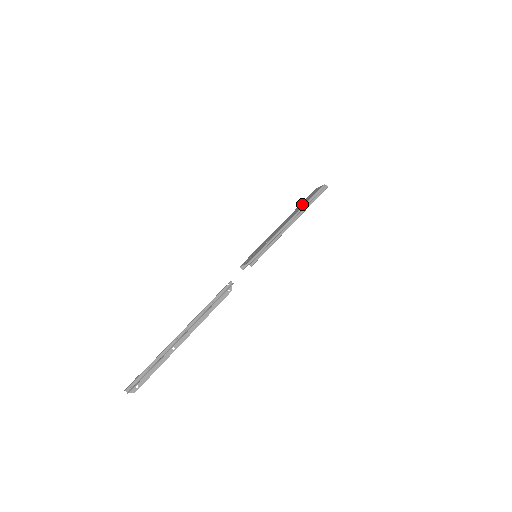
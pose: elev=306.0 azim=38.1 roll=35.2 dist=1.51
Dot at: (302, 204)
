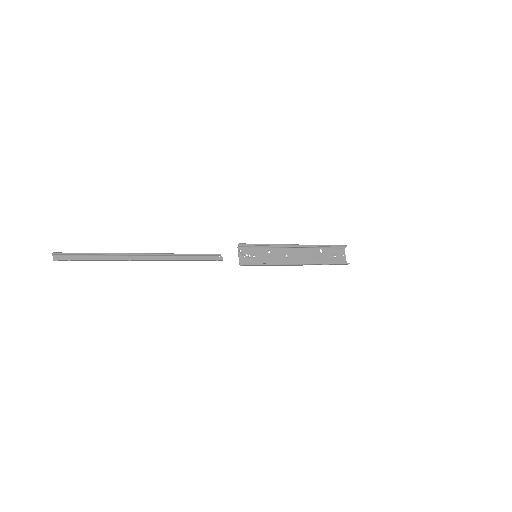
Dot at: (321, 256)
